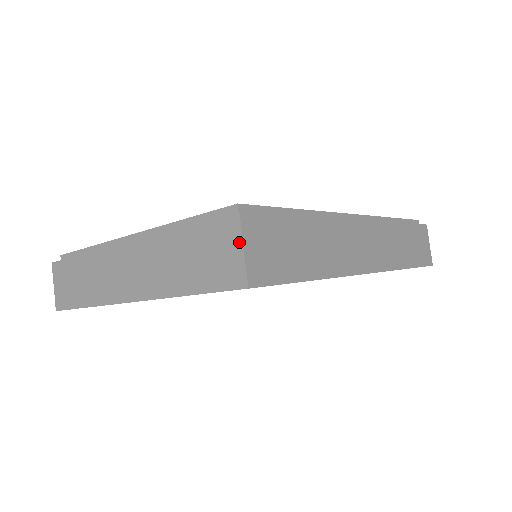
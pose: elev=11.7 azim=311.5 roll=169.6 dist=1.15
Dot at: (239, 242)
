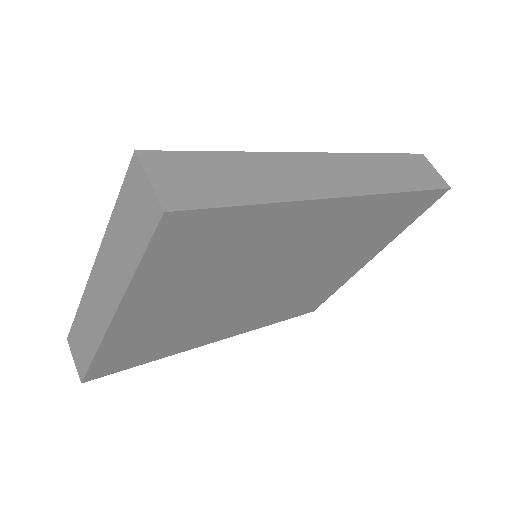
Dot at: (144, 177)
